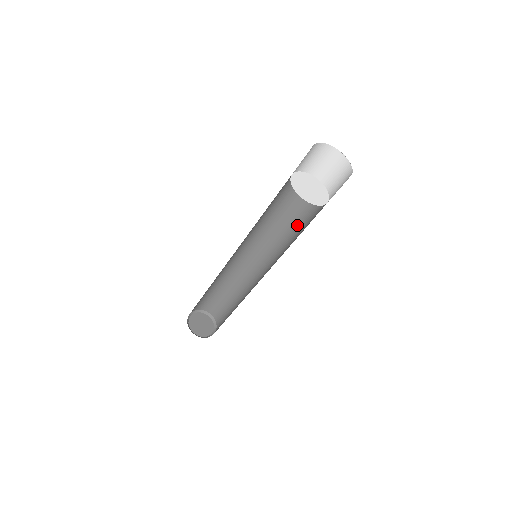
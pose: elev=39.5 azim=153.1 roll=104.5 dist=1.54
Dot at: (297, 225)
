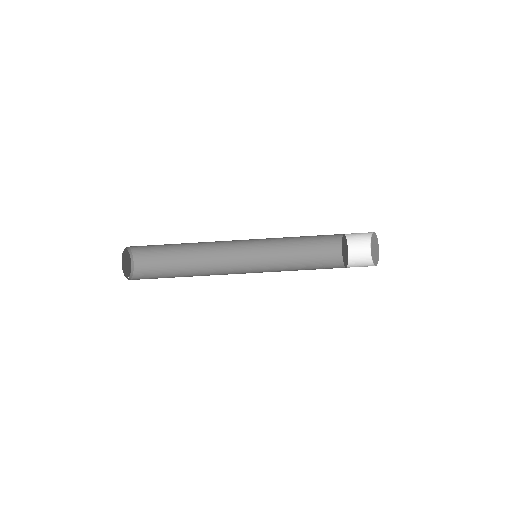
Dot at: (300, 262)
